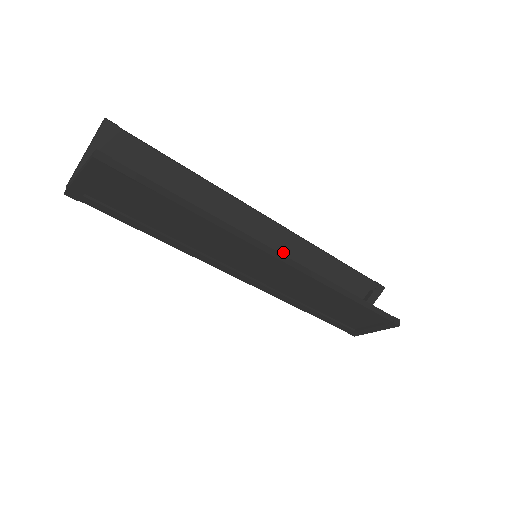
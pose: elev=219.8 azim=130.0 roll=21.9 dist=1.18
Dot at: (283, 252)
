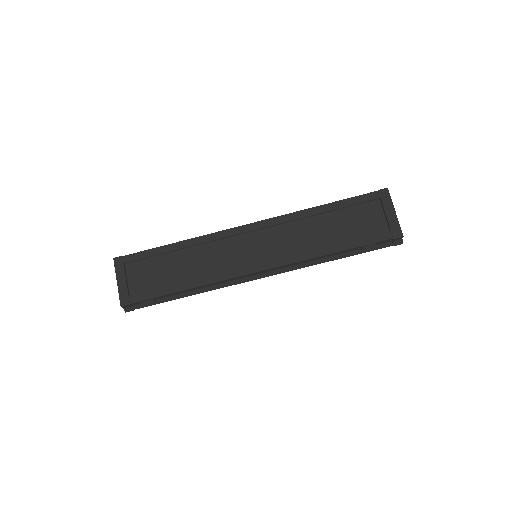
Dot at: occluded
